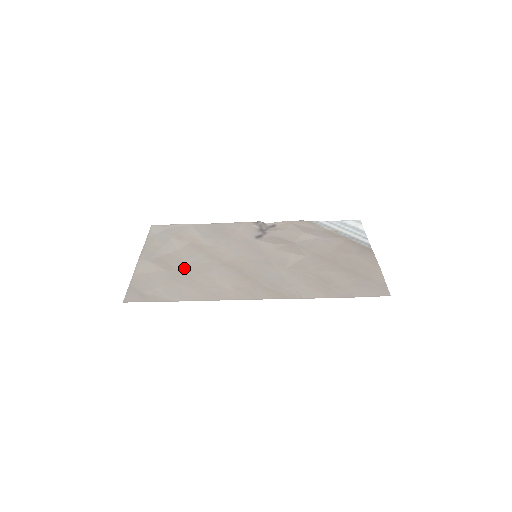
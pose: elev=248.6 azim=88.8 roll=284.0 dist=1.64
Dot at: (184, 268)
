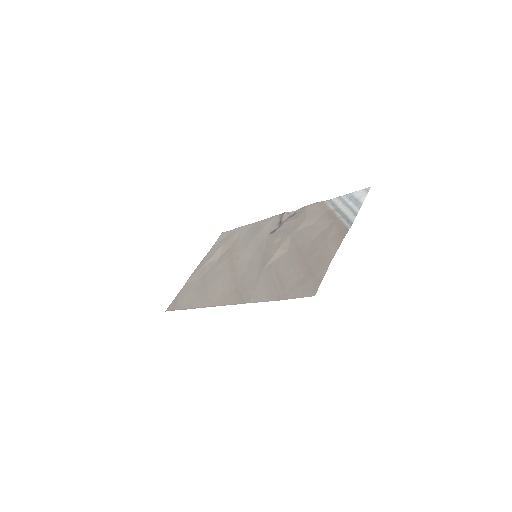
Dot at: (210, 276)
